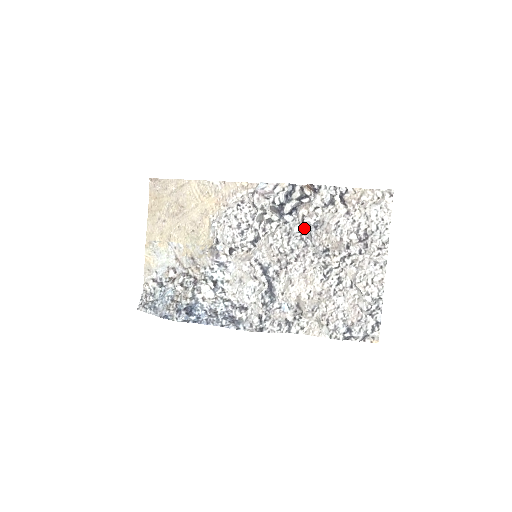
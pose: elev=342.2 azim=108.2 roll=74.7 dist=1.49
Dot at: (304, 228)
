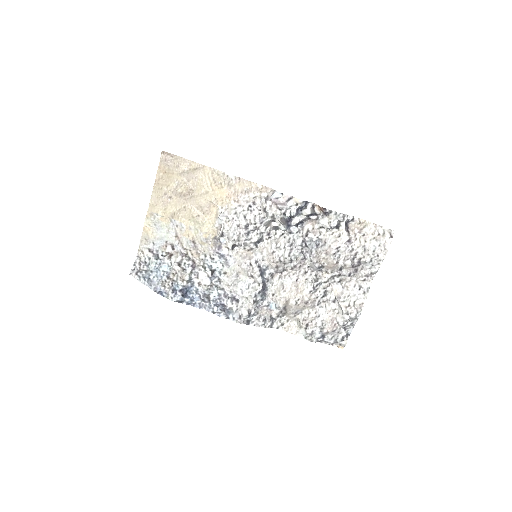
Dot at: (306, 242)
